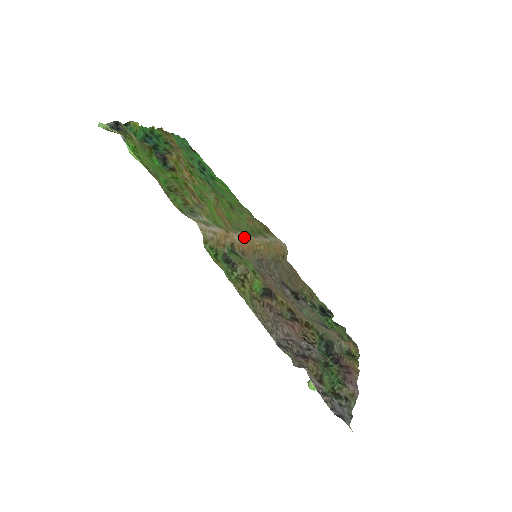
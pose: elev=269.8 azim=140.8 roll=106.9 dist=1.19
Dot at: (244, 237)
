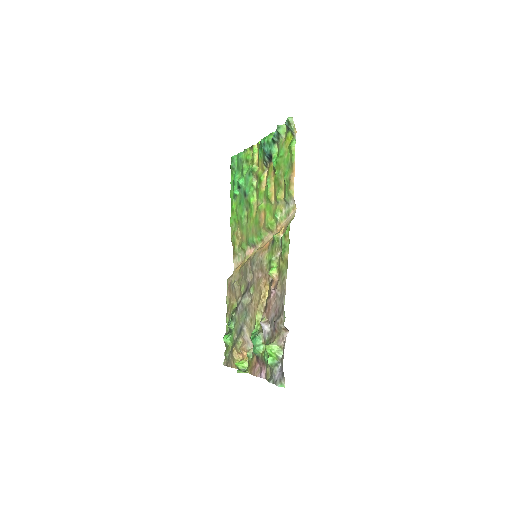
Dot at: (268, 240)
